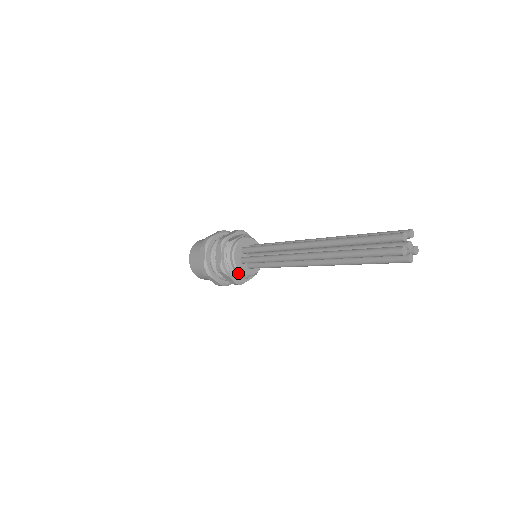
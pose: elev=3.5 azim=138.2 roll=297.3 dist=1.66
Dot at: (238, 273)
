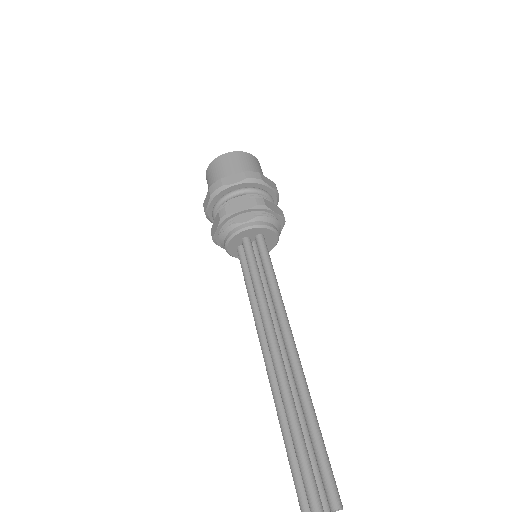
Dot at: (232, 254)
